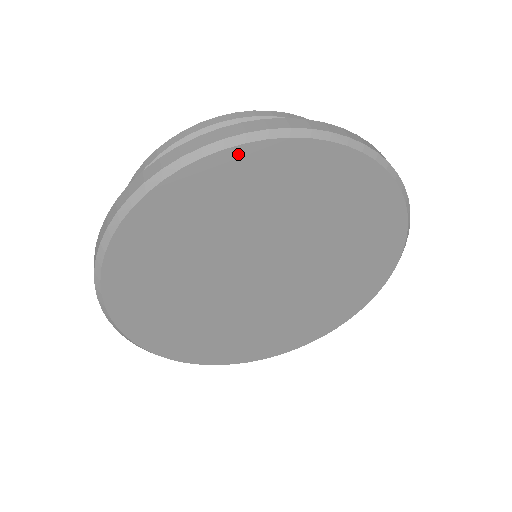
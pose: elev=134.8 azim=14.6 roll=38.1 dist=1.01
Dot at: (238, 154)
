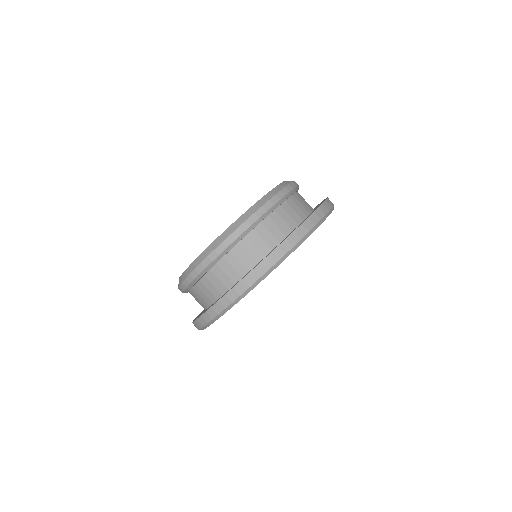
Dot at: occluded
